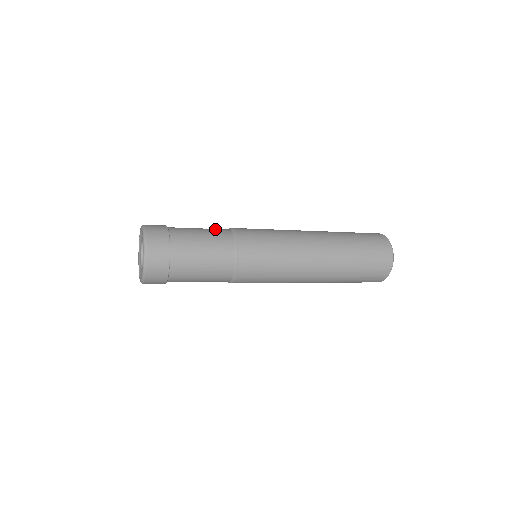
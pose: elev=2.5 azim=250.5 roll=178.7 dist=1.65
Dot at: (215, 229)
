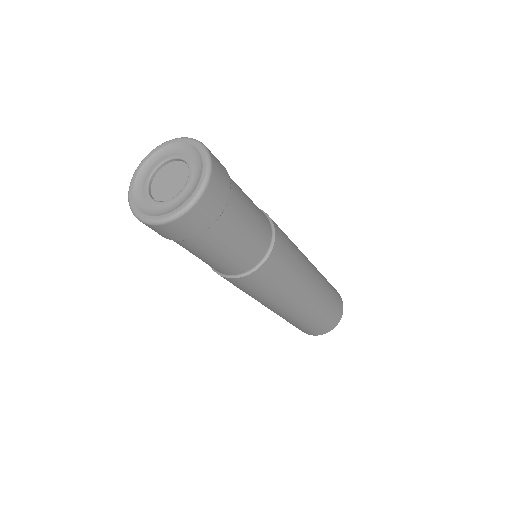
Dot at: occluded
